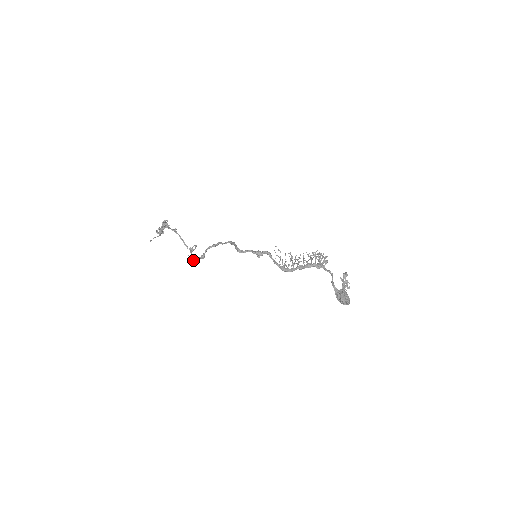
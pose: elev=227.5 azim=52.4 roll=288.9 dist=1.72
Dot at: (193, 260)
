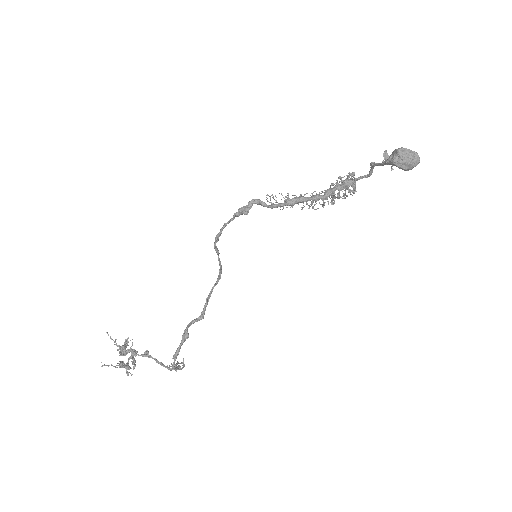
Dot at: (173, 355)
